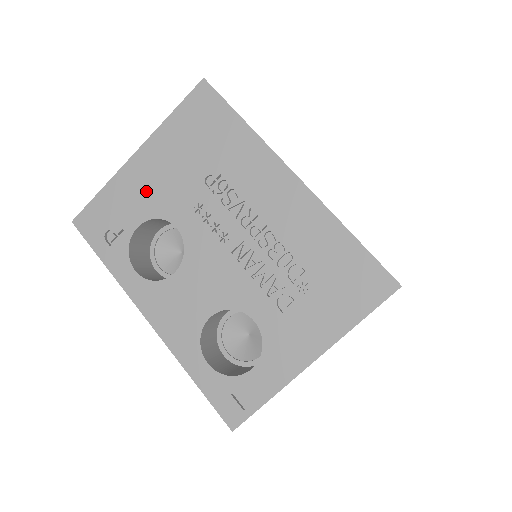
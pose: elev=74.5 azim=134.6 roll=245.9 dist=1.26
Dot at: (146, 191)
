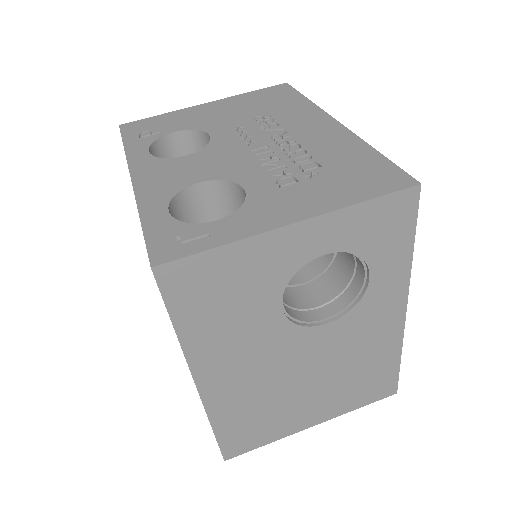
Dot at: (199, 118)
